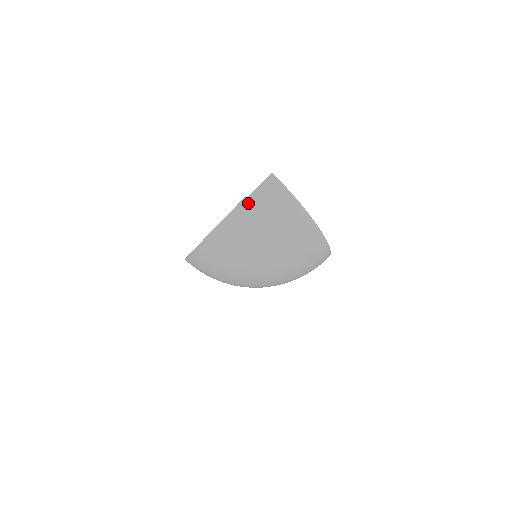
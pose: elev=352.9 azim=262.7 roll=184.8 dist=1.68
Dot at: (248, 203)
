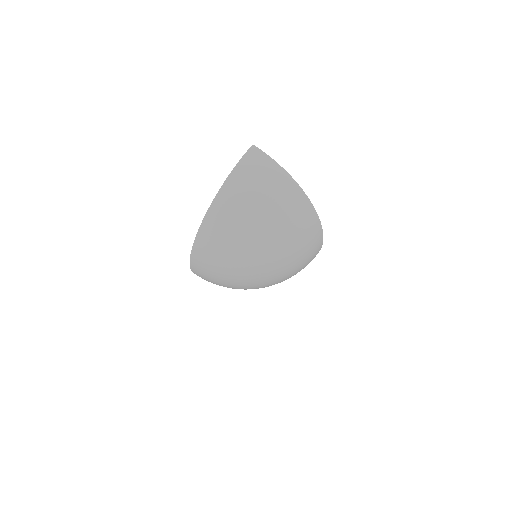
Dot at: (237, 171)
